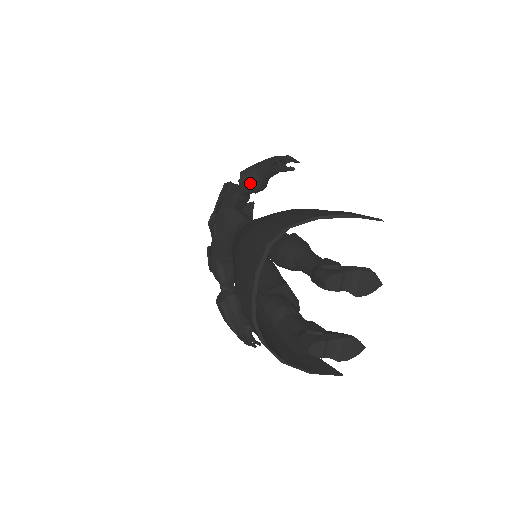
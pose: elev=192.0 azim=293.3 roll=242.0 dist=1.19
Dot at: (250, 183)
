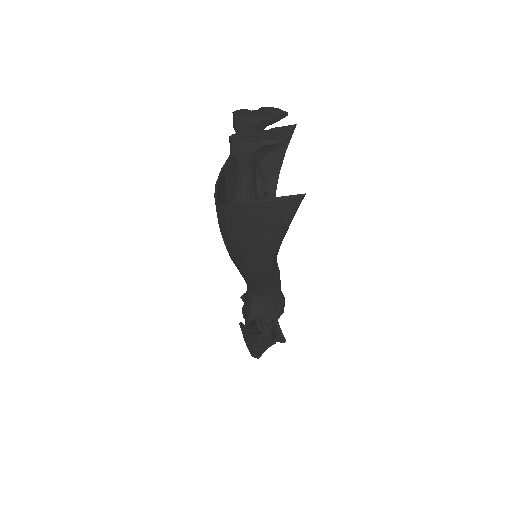
Dot at: occluded
